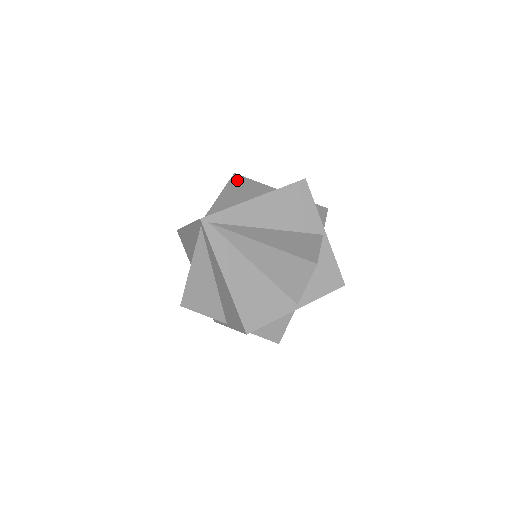
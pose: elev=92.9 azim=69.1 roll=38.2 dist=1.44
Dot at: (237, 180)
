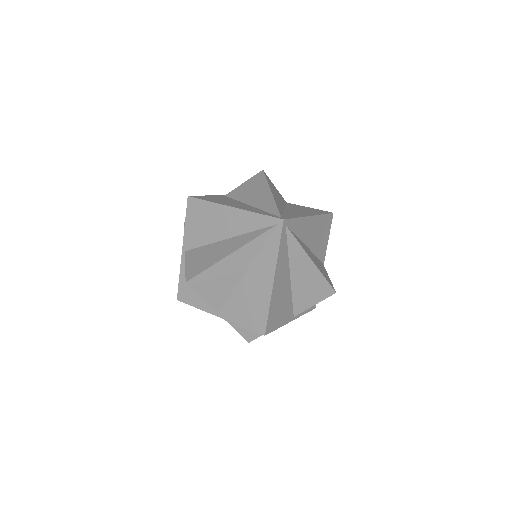
Dot at: (269, 180)
